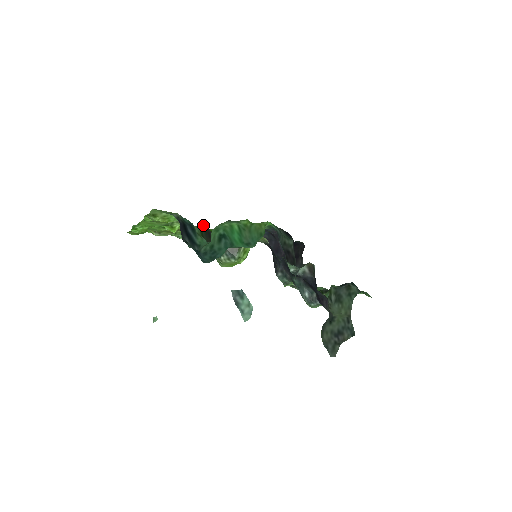
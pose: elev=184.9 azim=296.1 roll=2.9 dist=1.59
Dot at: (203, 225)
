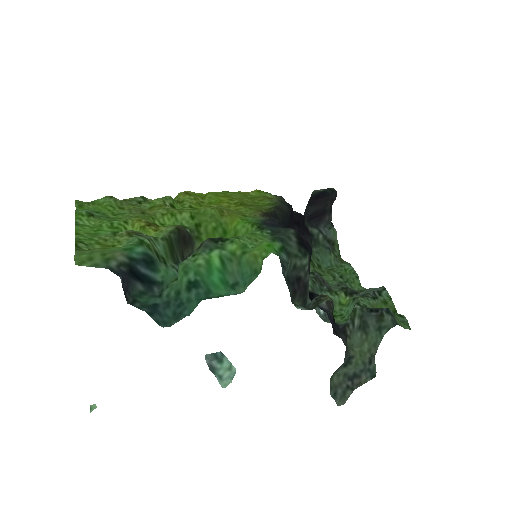
Dot at: (175, 226)
